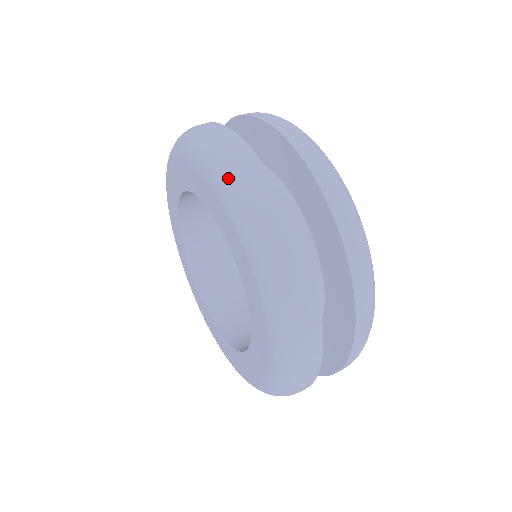
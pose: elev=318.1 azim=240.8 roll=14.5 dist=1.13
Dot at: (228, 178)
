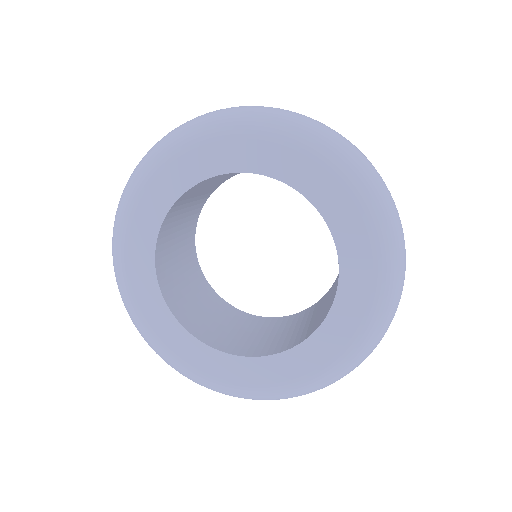
Dot at: (185, 129)
